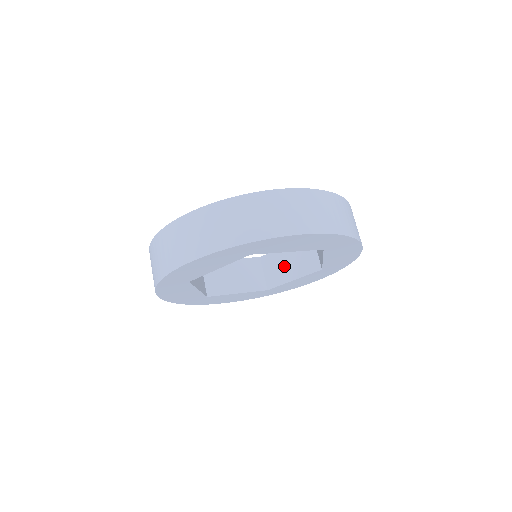
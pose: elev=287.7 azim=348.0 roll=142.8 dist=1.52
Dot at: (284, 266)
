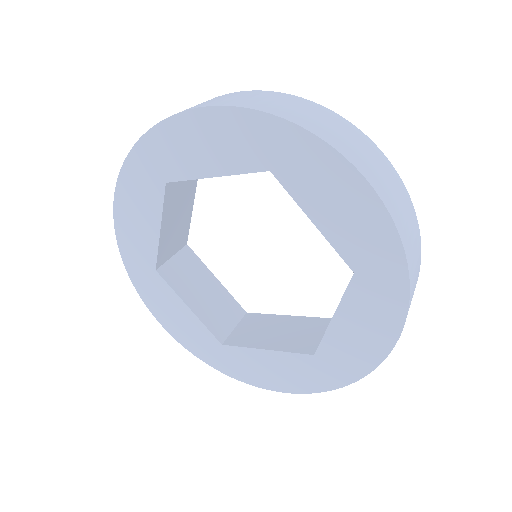
Dot at: (267, 331)
